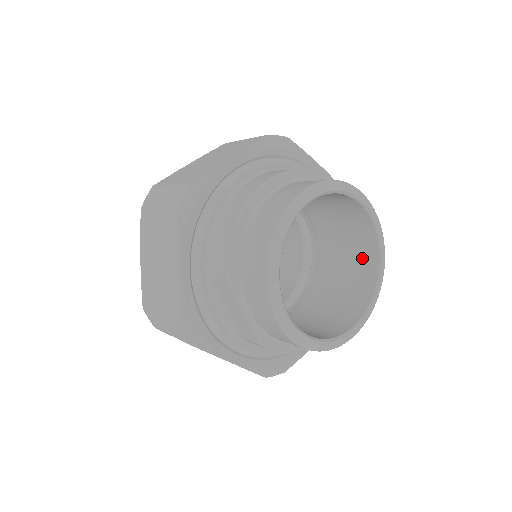
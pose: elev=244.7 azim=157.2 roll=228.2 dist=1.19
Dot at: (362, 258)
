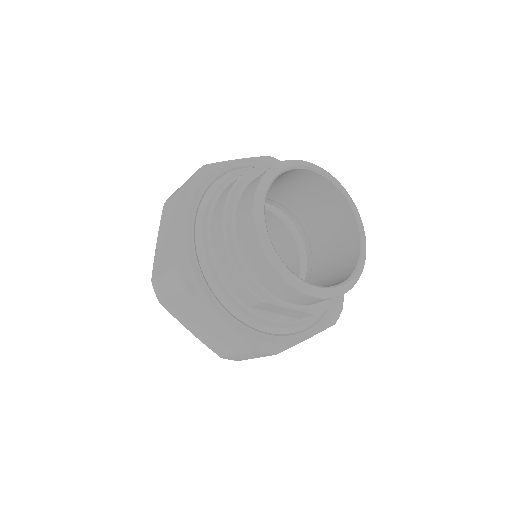
Dot at: (325, 196)
